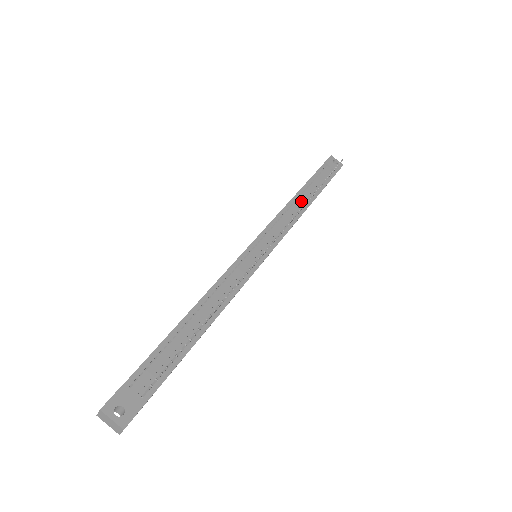
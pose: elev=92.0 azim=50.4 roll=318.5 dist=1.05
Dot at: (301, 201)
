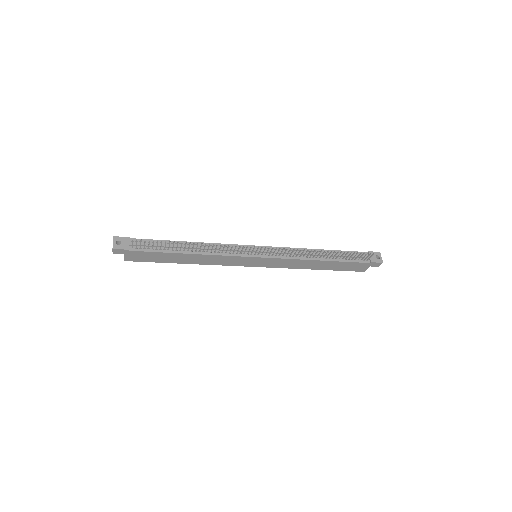
Dot at: (317, 253)
